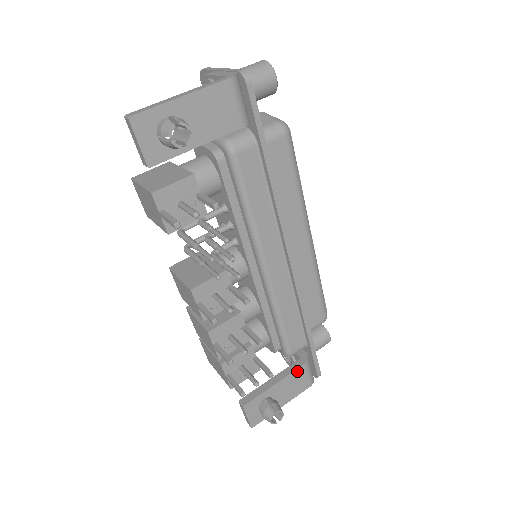
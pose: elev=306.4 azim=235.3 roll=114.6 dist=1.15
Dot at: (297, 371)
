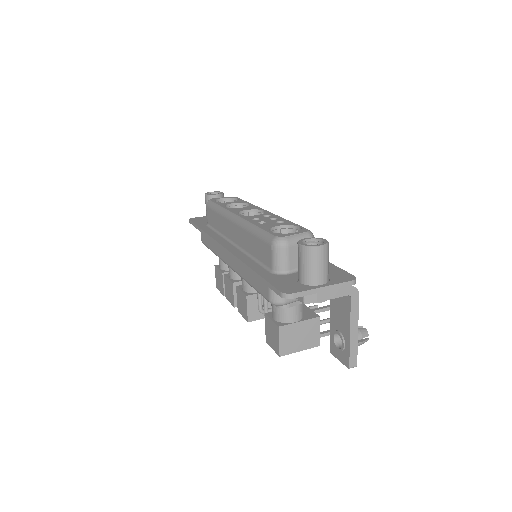
Dot at: occluded
